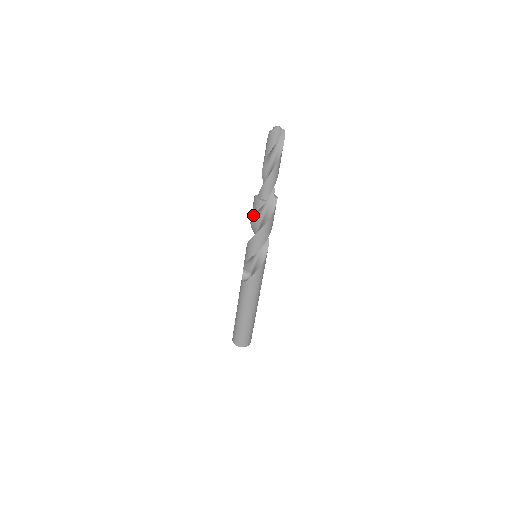
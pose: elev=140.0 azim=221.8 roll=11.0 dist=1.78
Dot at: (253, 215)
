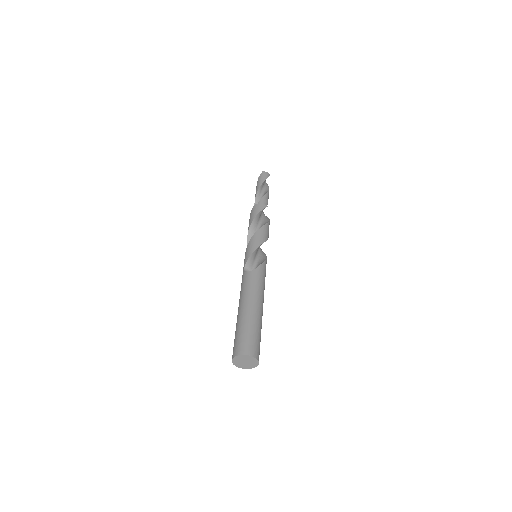
Dot at: (256, 216)
